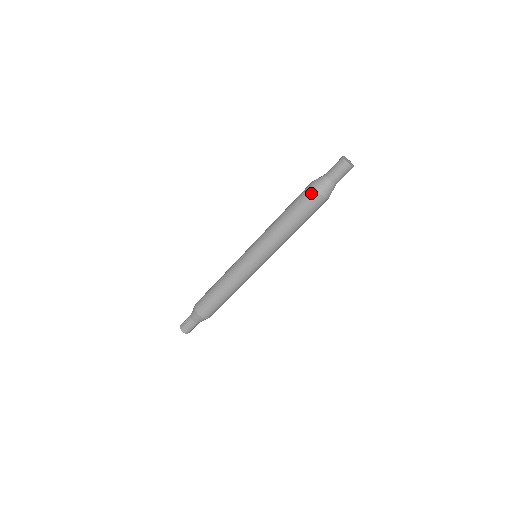
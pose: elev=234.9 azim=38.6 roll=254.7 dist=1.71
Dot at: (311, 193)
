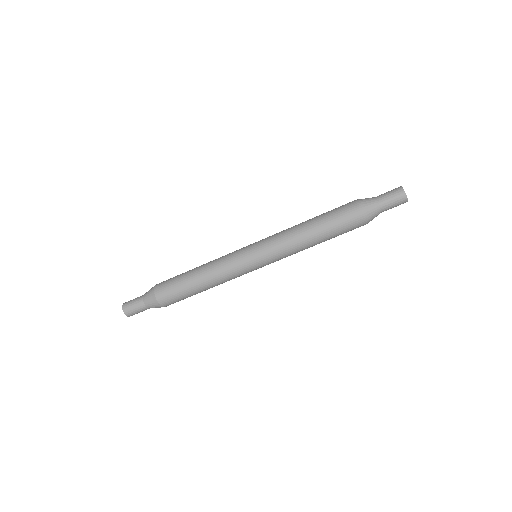
Dot at: (352, 205)
